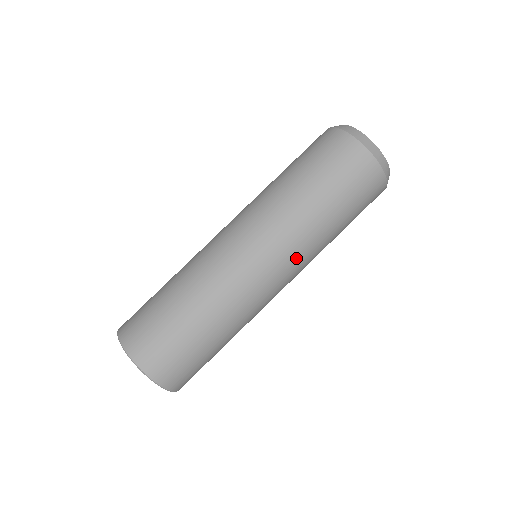
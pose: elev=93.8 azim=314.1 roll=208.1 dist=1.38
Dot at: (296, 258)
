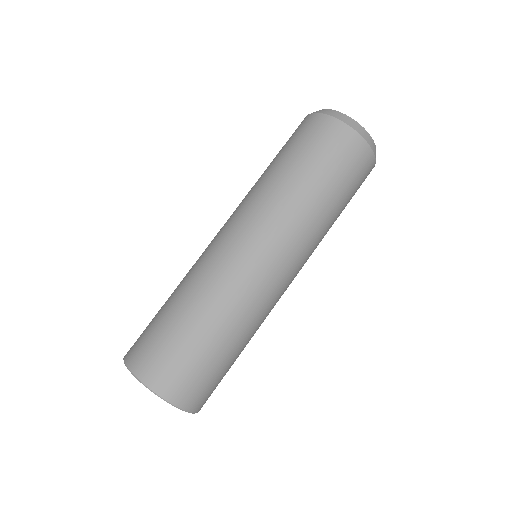
Dot at: (306, 258)
